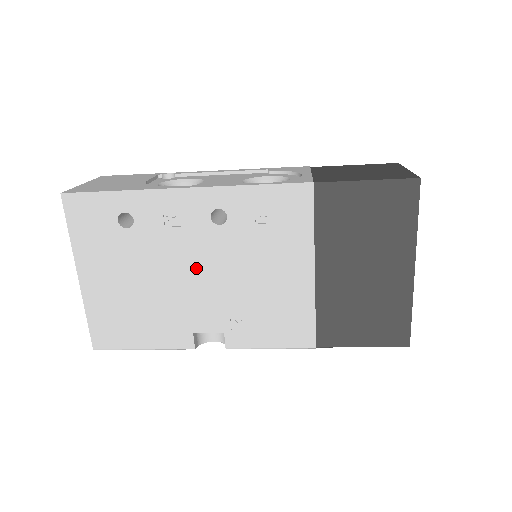
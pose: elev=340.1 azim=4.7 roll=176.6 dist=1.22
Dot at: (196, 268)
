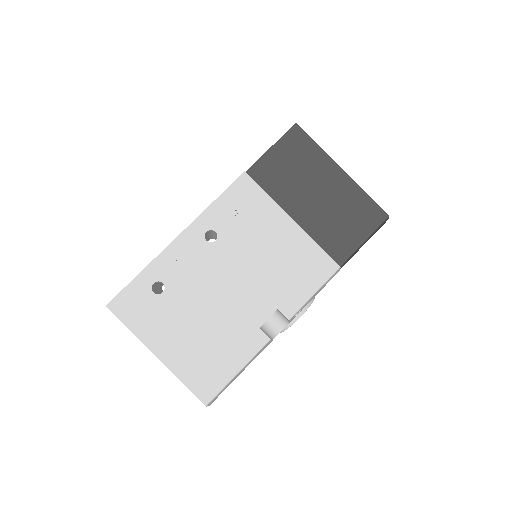
Dot at: (224, 281)
